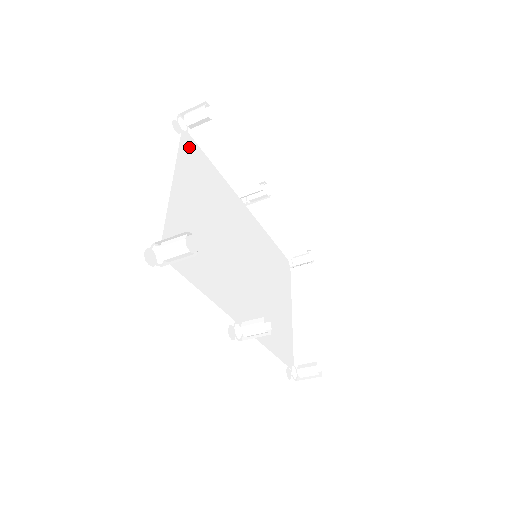
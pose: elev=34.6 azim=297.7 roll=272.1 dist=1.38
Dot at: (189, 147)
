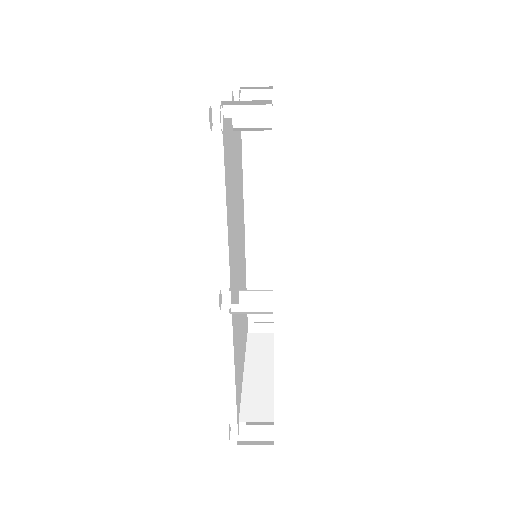
Dot at: occluded
